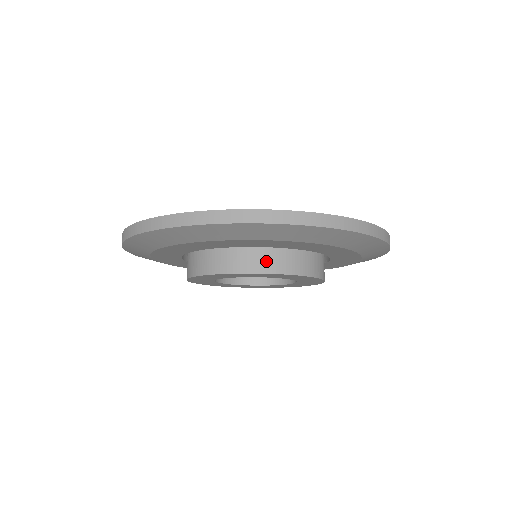
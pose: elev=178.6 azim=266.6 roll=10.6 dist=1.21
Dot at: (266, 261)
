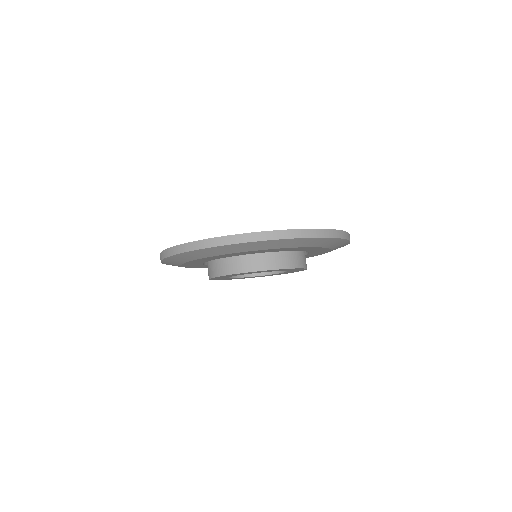
Dot at: (271, 261)
